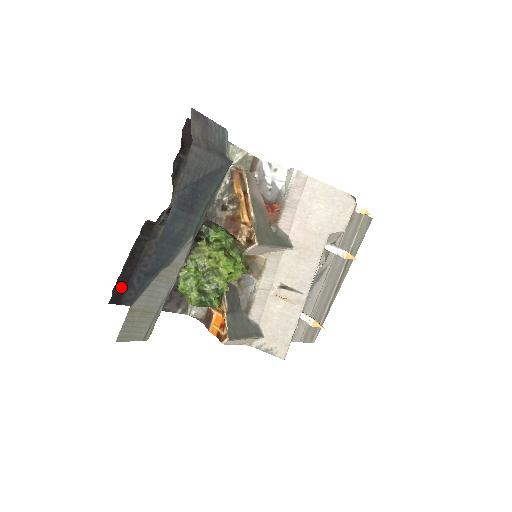
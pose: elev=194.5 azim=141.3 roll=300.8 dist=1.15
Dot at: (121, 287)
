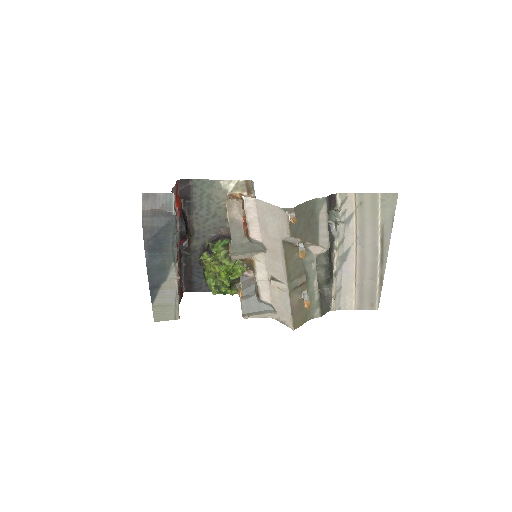
Dot at: (189, 282)
